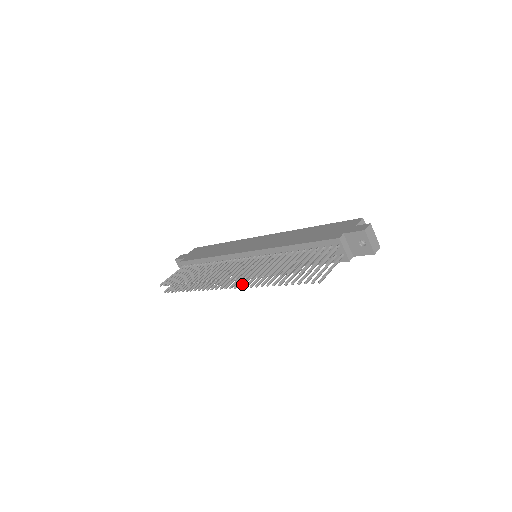
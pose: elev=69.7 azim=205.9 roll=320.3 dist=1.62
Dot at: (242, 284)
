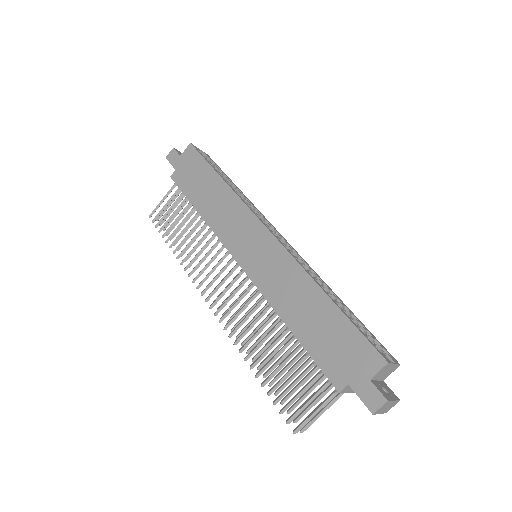
Dot at: occluded
